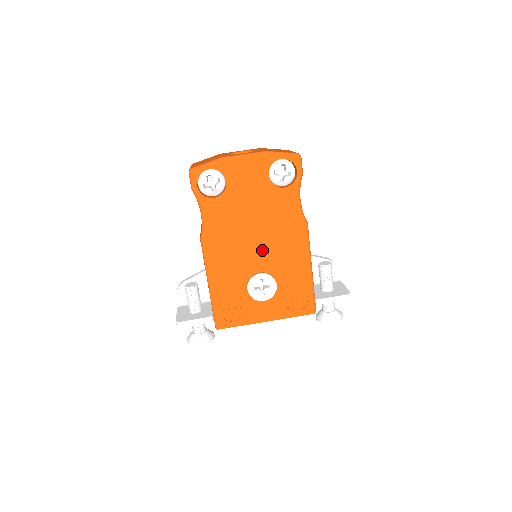
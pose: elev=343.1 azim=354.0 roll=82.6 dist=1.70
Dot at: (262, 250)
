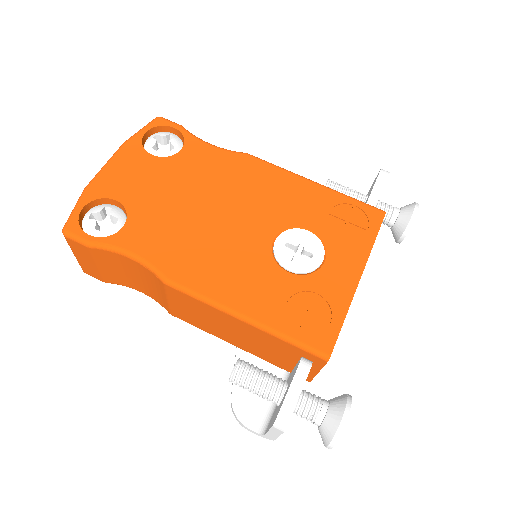
Dot at: (243, 218)
